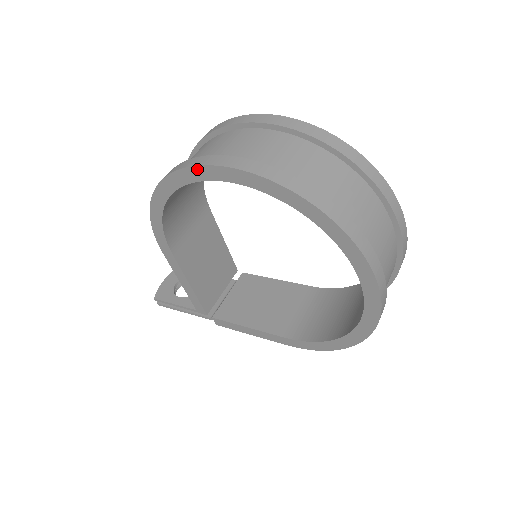
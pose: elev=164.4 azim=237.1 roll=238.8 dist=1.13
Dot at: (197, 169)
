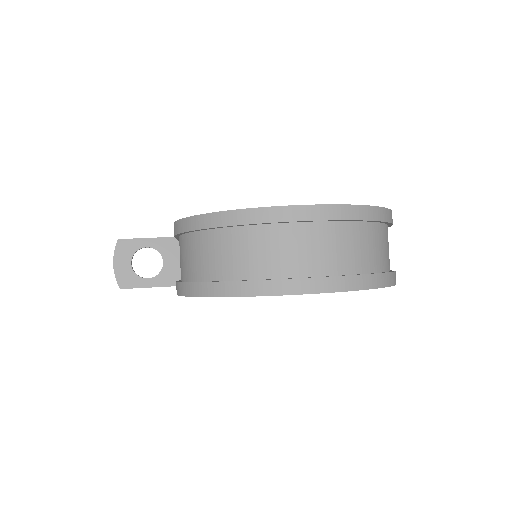
Dot at: occluded
